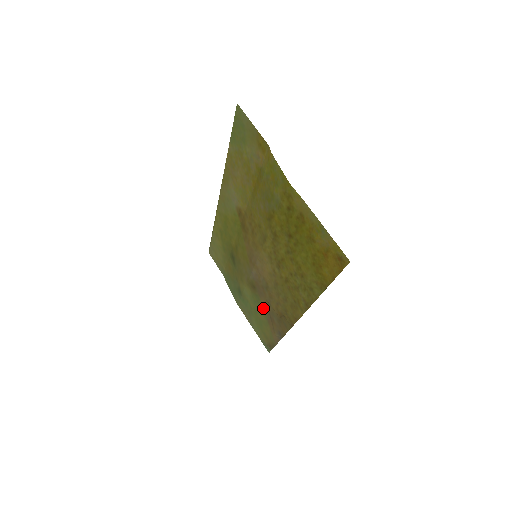
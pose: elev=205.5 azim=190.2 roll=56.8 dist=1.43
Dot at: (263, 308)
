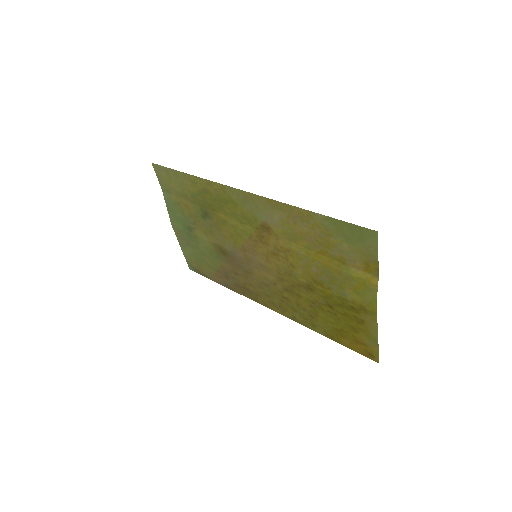
Dot at: (221, 265)
